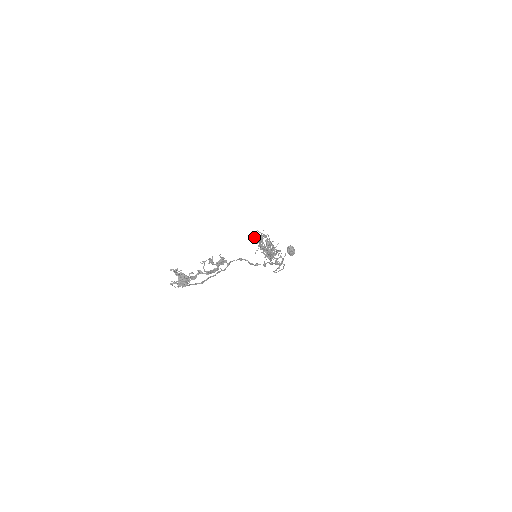
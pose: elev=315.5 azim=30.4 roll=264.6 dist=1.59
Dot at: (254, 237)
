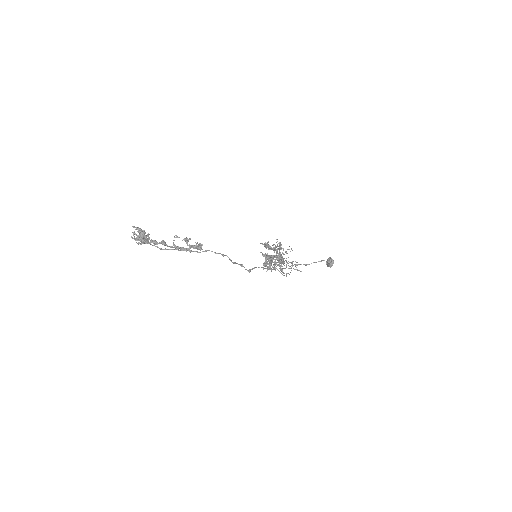
Dot at: (263, 244)
